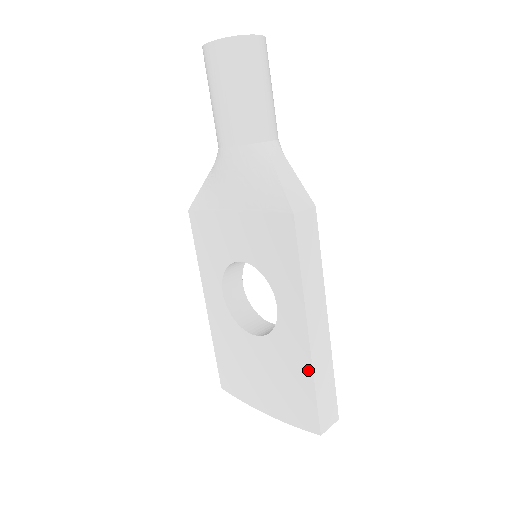
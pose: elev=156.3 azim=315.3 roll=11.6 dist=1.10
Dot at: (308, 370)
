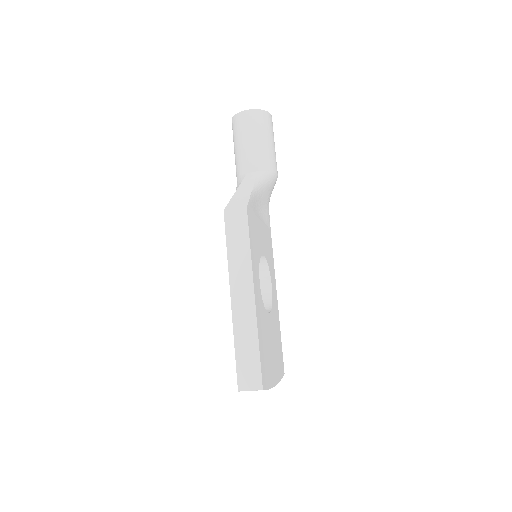
Dot at: (234, 331)
